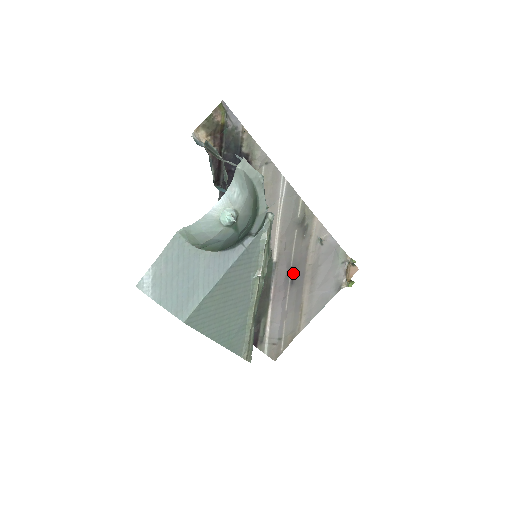
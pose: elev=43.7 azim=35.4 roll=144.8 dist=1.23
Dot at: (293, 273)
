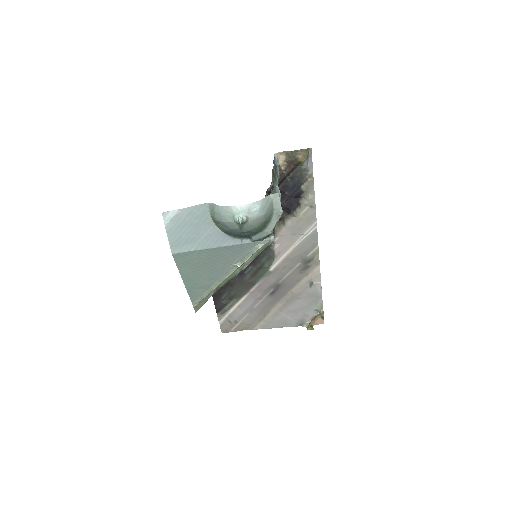
Dot at: (277, 288)
